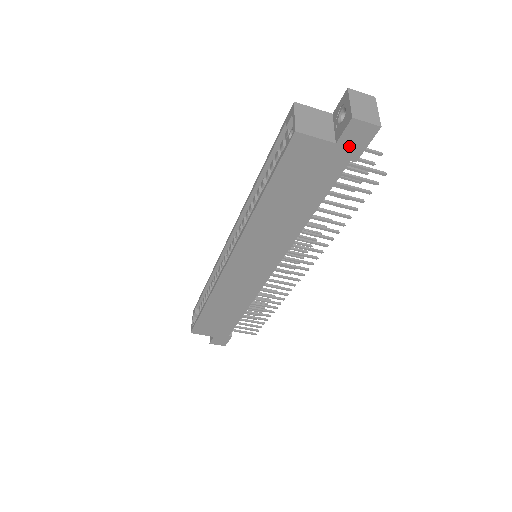
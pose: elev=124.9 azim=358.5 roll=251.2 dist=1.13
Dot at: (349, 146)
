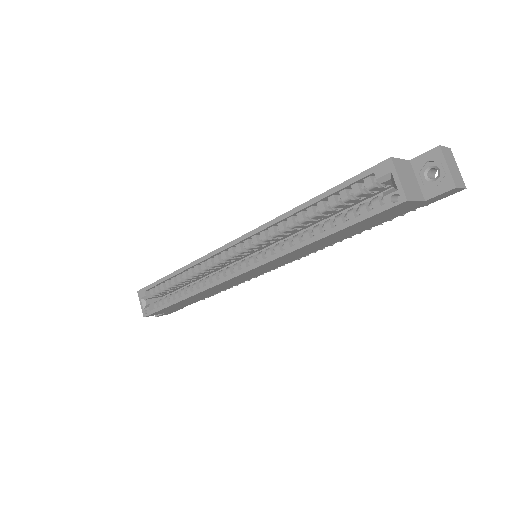
Dot at: (431, 200)
